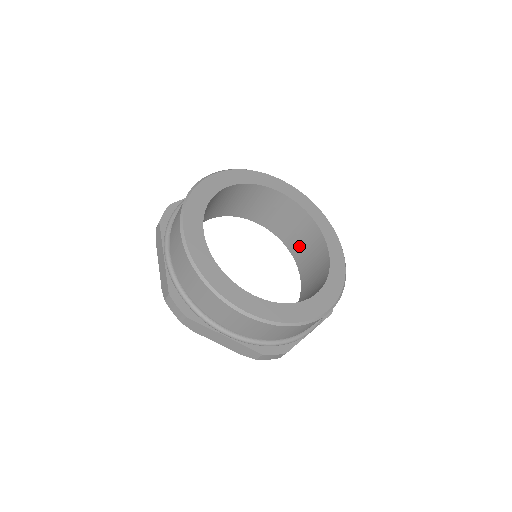
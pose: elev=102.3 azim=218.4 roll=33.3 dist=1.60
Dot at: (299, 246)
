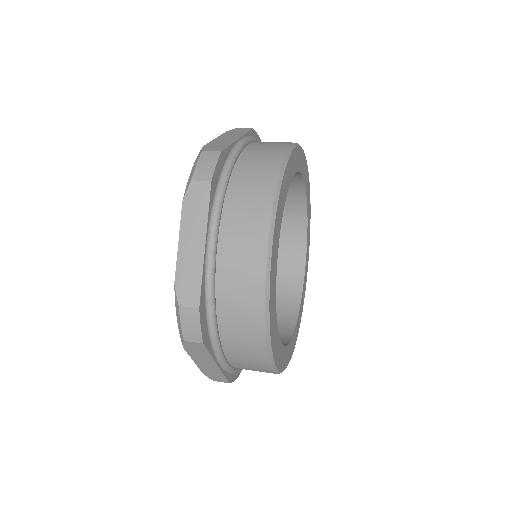
Dot at: occluded
